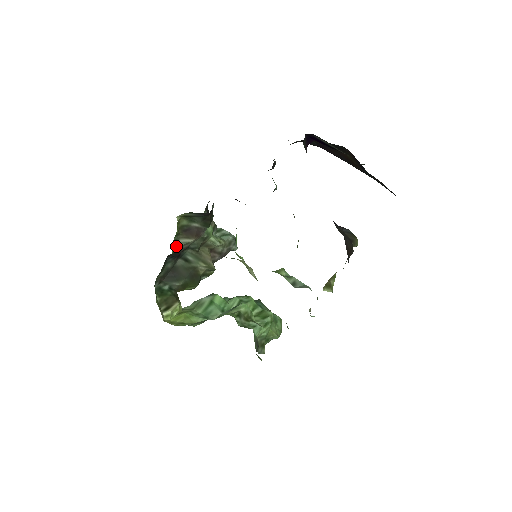
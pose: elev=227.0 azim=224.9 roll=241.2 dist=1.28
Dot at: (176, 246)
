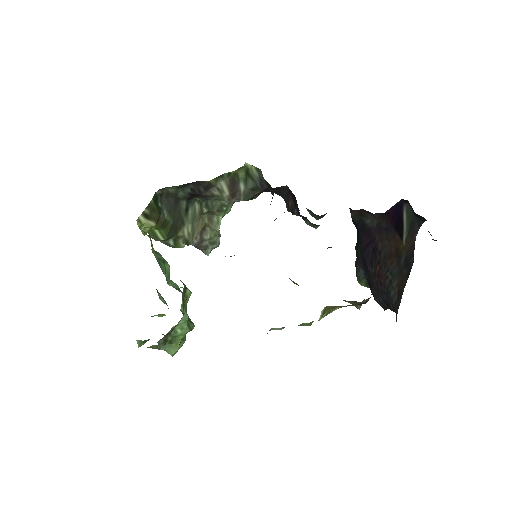
Dot at: (216, 181)
